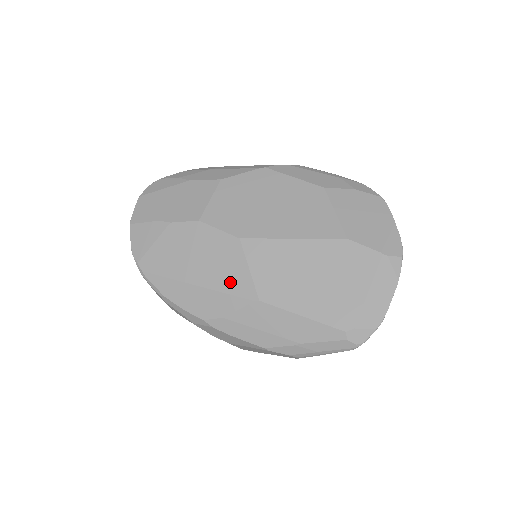
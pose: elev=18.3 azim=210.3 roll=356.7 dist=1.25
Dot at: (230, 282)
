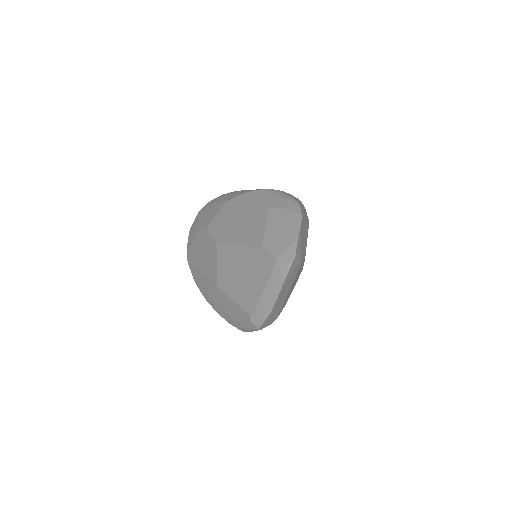
Dot at: (210, 272)
